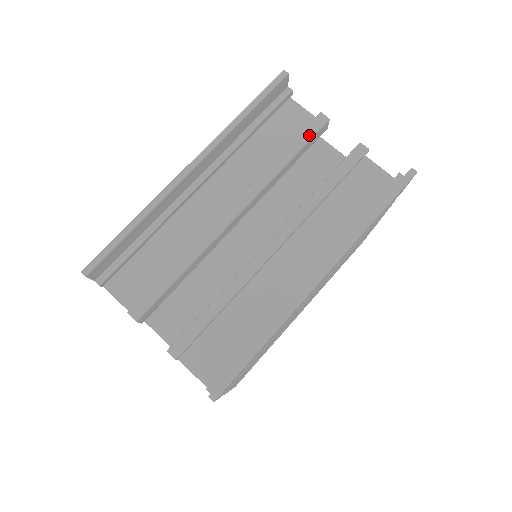
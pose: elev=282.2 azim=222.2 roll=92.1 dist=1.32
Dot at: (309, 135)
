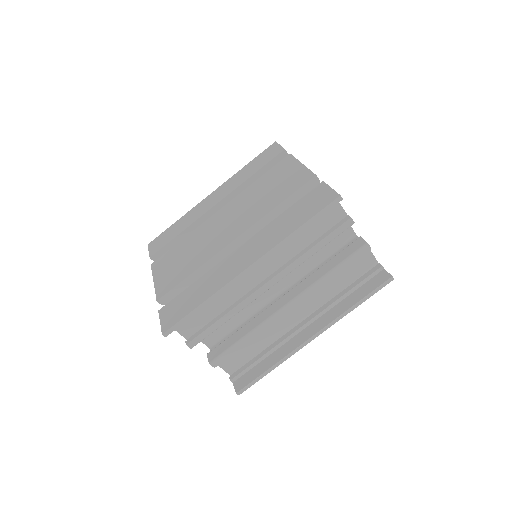
Dot at: (337, 235)
